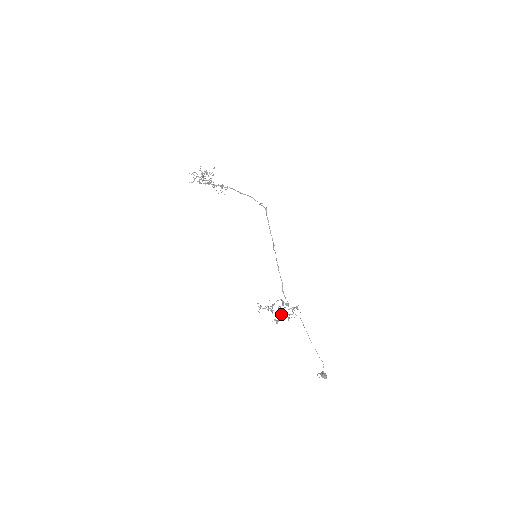
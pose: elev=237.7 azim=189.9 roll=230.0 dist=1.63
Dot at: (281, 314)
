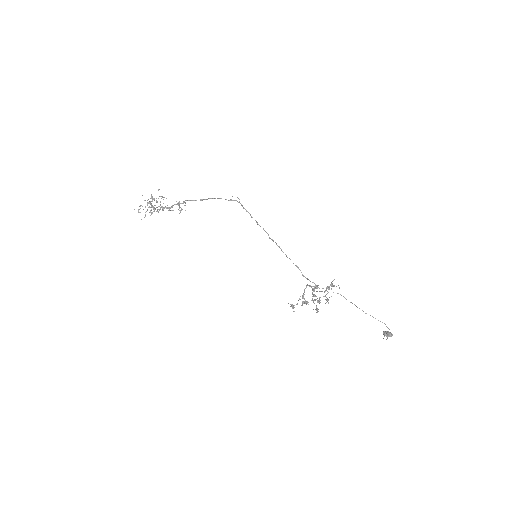
Dot at: (319, 301)
